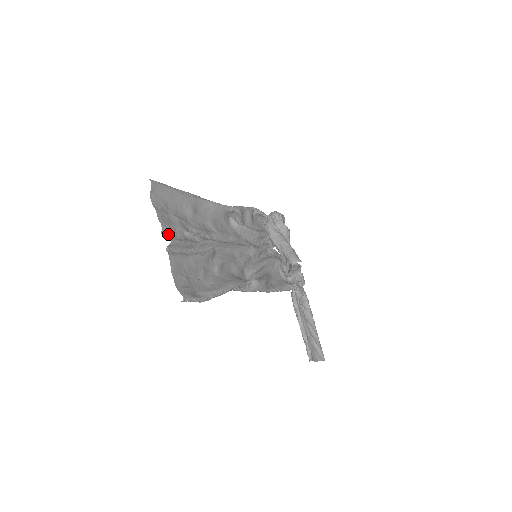
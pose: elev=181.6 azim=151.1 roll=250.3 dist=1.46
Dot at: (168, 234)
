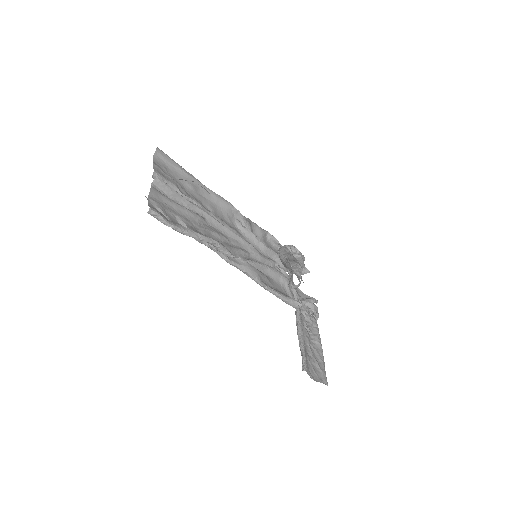
Dot at: occluded
